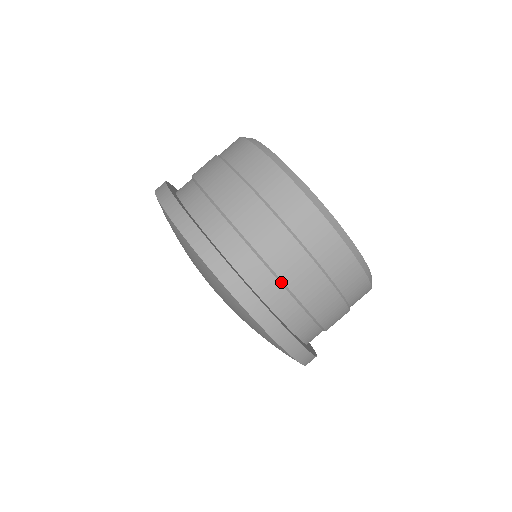
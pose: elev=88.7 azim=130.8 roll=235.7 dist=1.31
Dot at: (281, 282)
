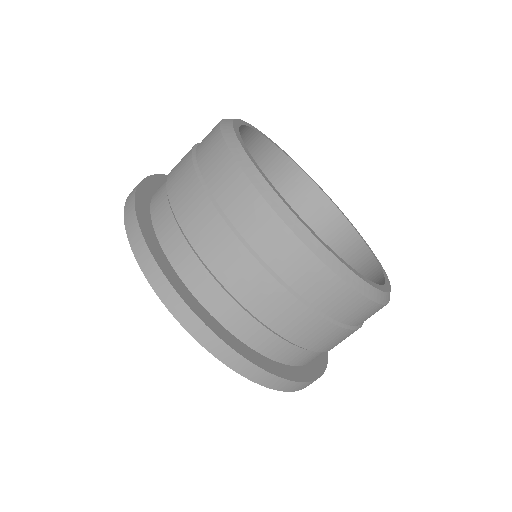
Dot at: (186, 238)
